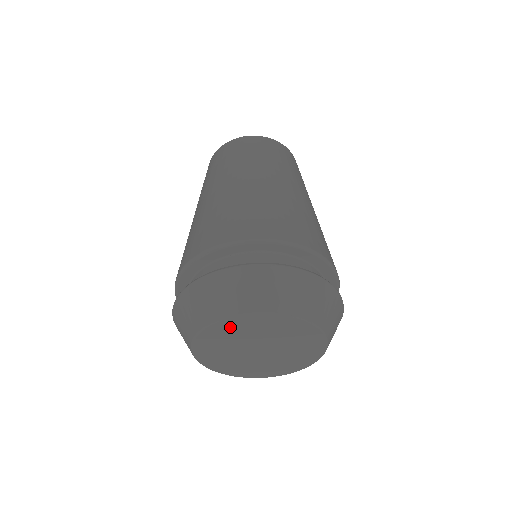
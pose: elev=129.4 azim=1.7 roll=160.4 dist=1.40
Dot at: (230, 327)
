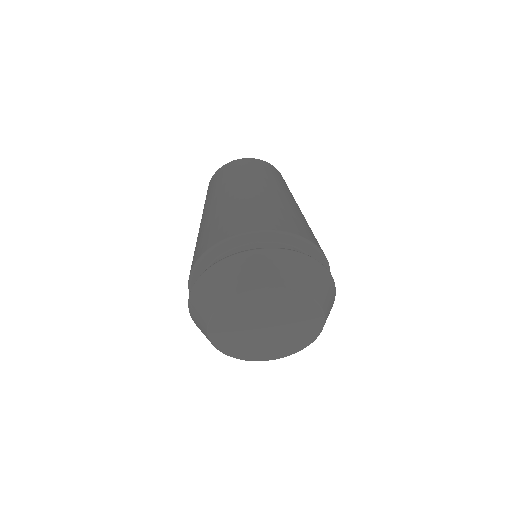
Dot at: (228, 314)
